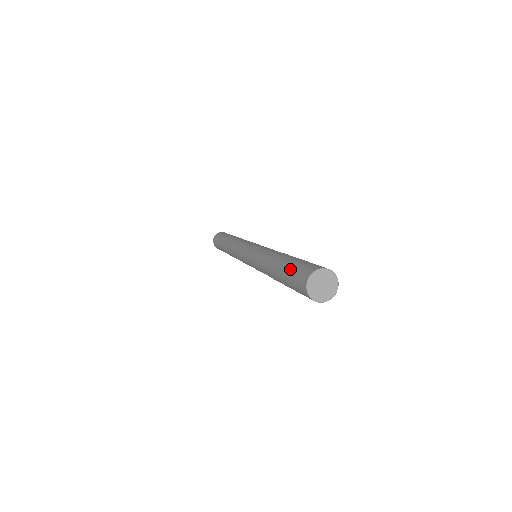
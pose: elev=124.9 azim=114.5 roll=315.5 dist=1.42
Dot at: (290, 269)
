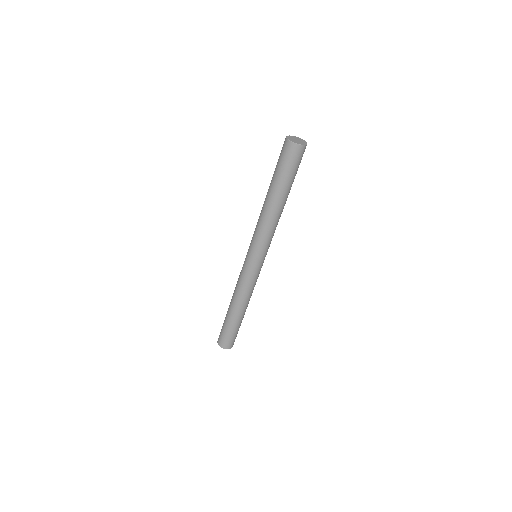
Dot at: (276, 167)
